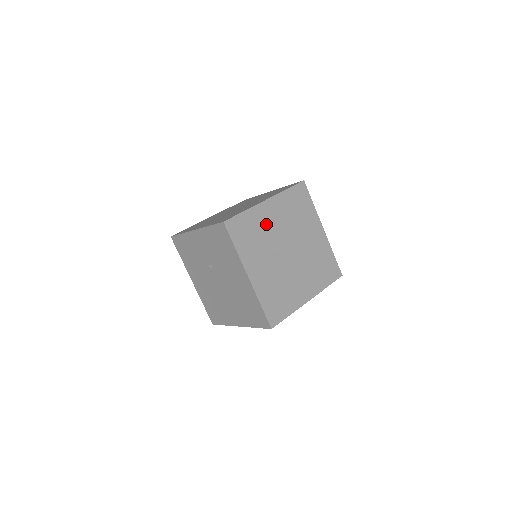
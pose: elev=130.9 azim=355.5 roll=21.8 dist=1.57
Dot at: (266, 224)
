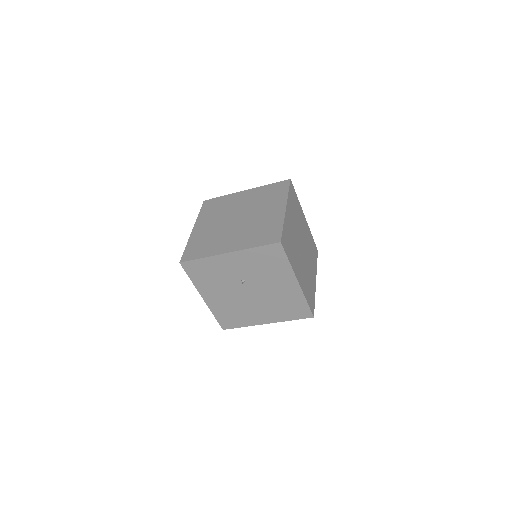
Dot at: (291, 230)
